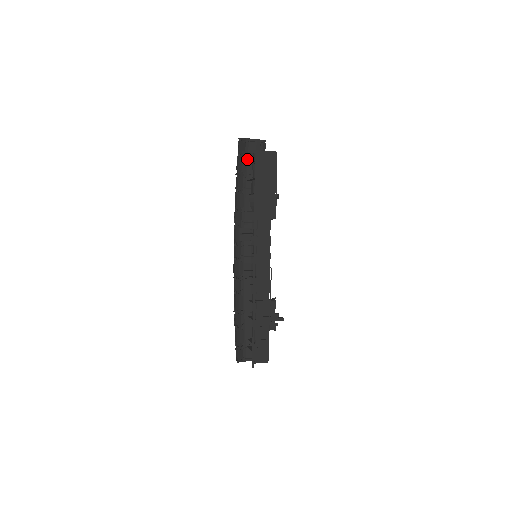
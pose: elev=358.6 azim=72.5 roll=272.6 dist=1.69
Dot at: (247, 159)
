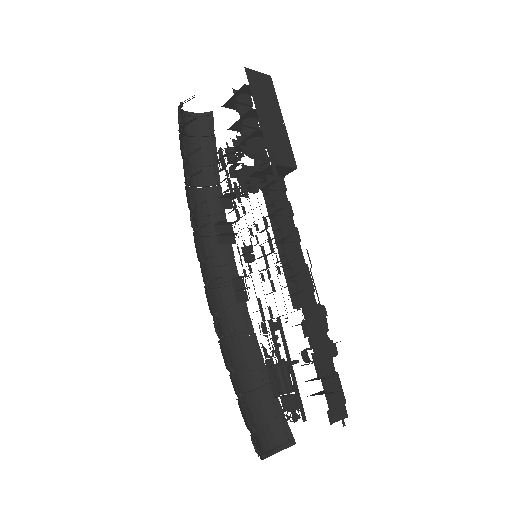
Dot at: (188, 141)
